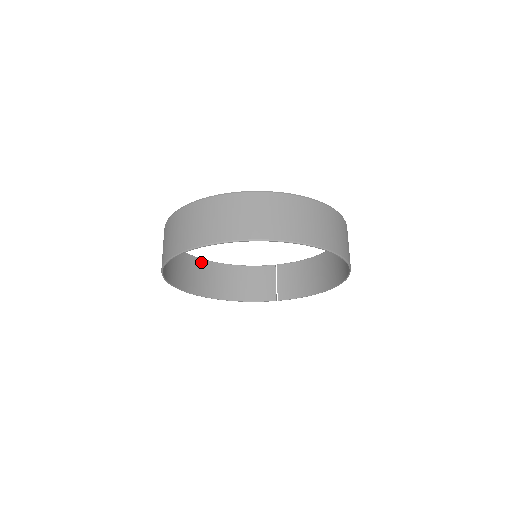
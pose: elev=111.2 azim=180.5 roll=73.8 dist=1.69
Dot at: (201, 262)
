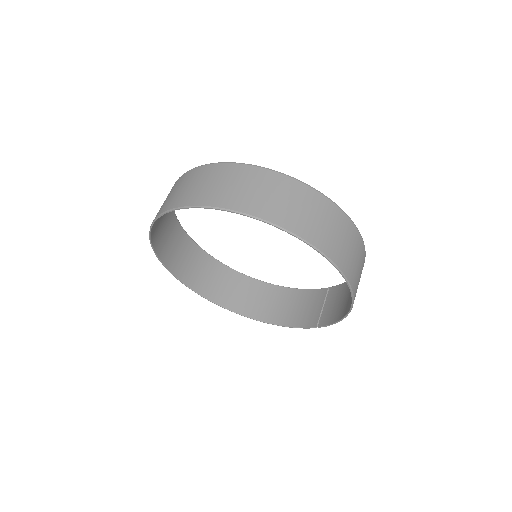
Dot at: (248, 280)
